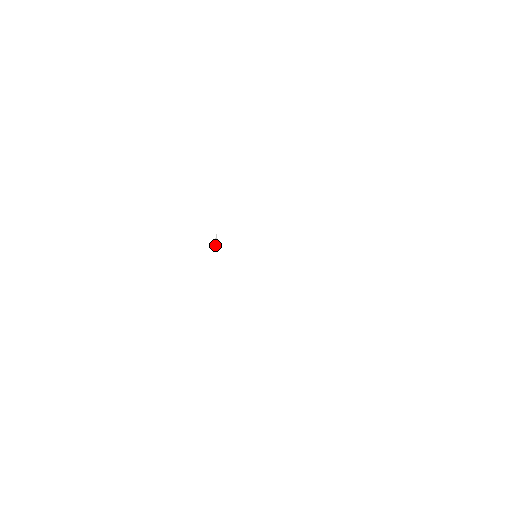
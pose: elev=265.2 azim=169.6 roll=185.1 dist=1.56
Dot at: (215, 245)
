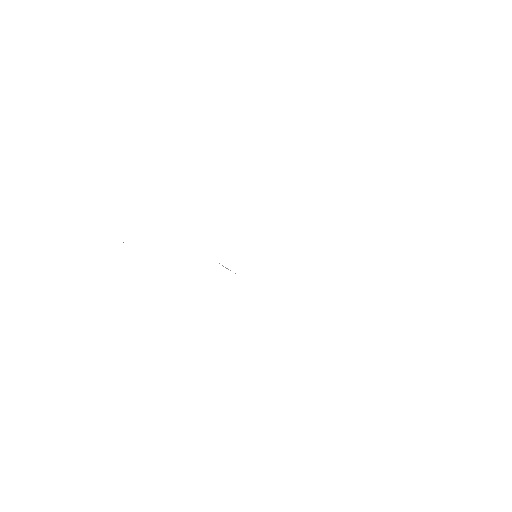
Dot at: occluded
